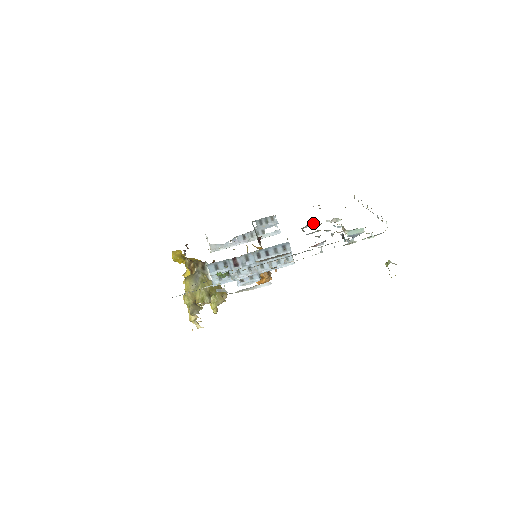
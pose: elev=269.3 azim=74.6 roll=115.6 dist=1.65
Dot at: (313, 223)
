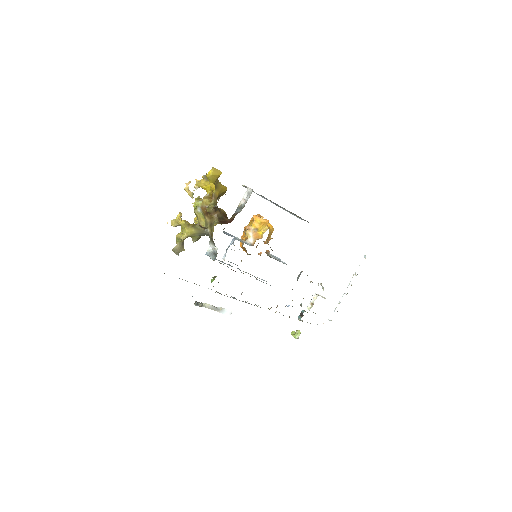
Dot at: occluded
